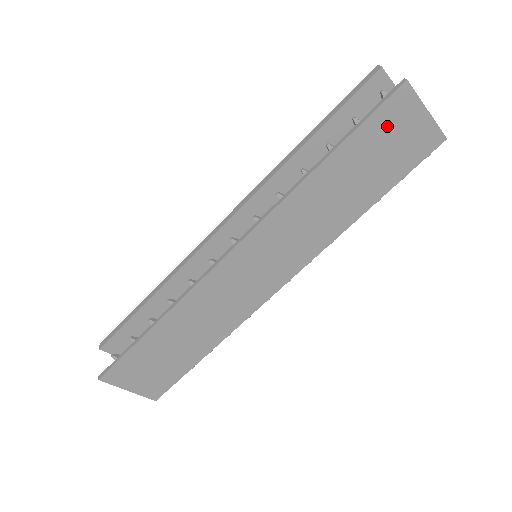
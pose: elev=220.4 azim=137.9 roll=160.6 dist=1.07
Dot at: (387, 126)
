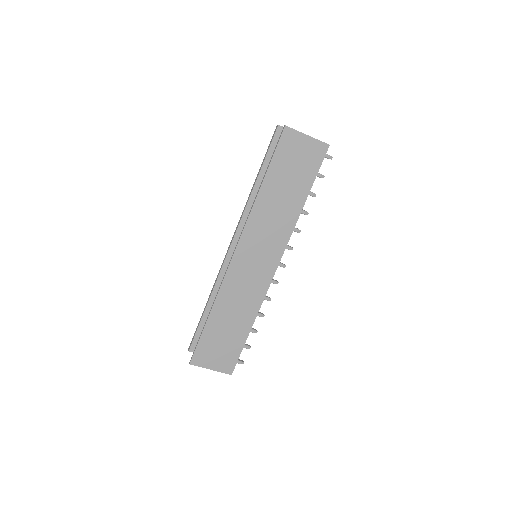
Dot at: (288, 152)
